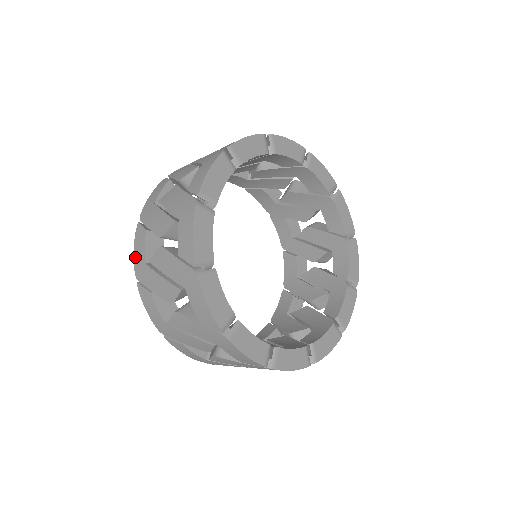
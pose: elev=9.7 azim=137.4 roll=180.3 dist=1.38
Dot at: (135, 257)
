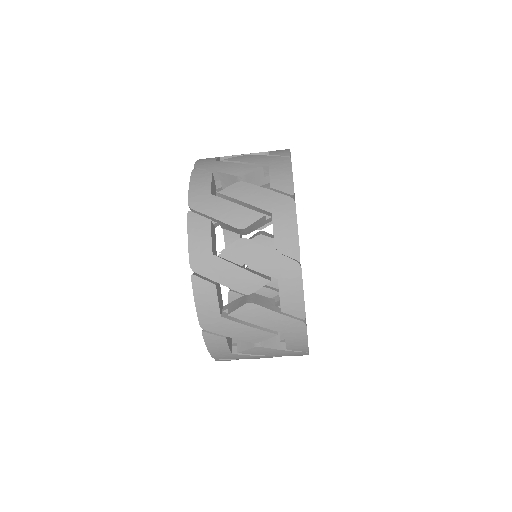
Dot at: (200, 161)
